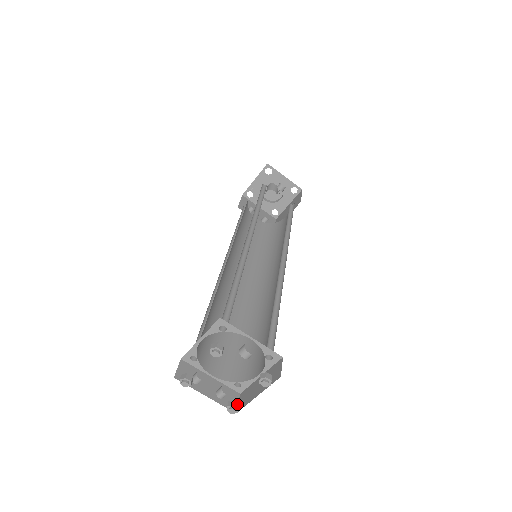
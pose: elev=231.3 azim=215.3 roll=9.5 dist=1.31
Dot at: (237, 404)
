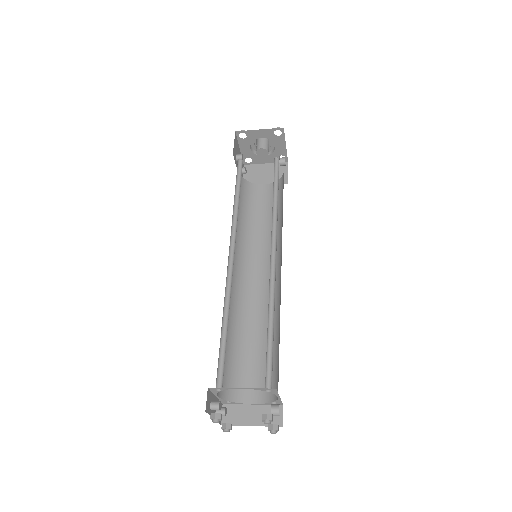
Dot at: occluded
